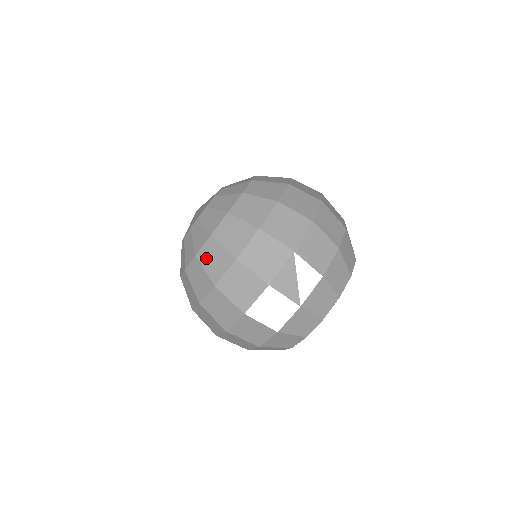
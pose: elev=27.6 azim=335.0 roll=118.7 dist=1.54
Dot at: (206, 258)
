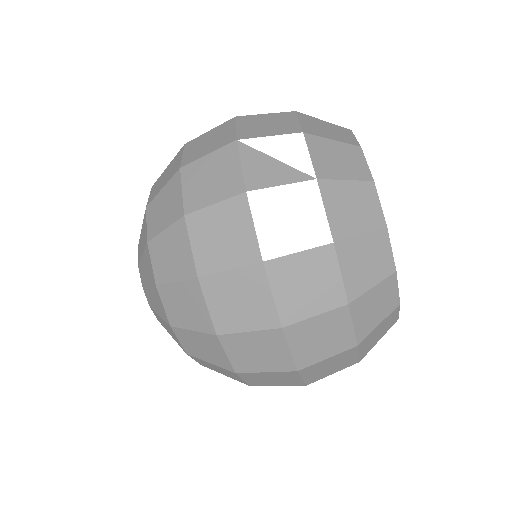
Dot at: (164, 269)
